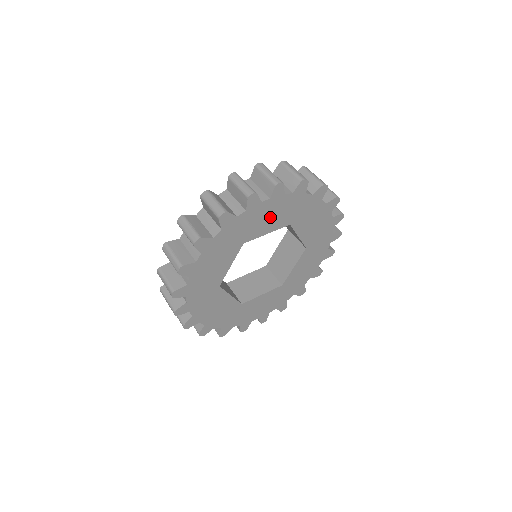
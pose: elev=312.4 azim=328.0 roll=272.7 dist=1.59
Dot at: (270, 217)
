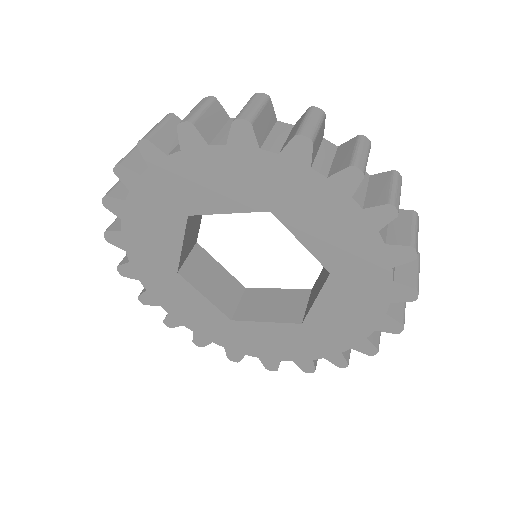
Dot at: (331, 230)
